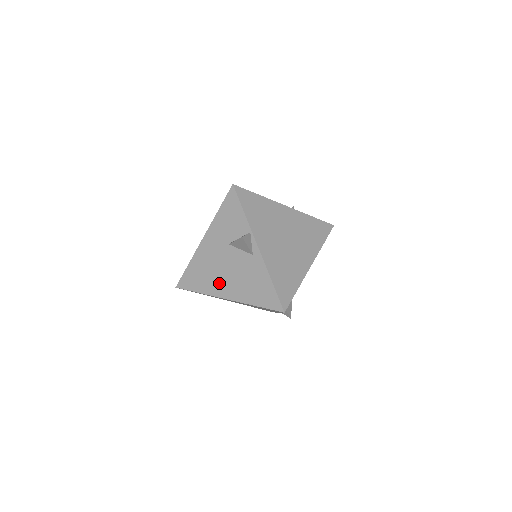
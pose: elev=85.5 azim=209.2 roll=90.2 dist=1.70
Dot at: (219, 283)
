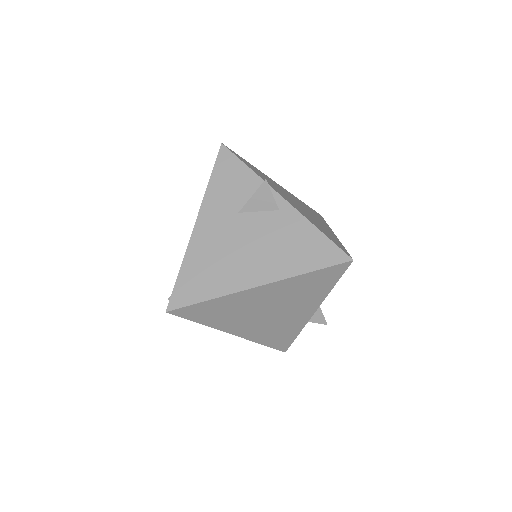
Dot at: (240, 269)
